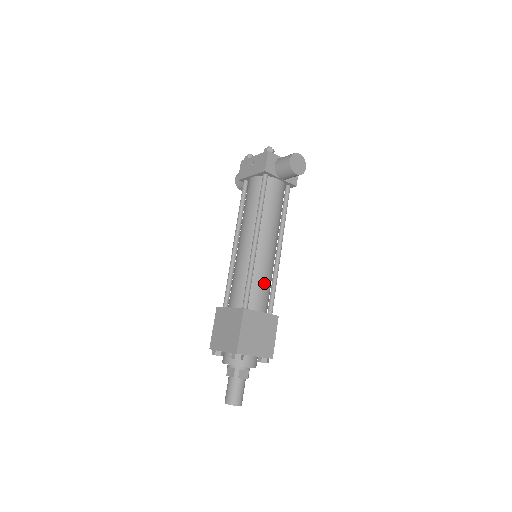
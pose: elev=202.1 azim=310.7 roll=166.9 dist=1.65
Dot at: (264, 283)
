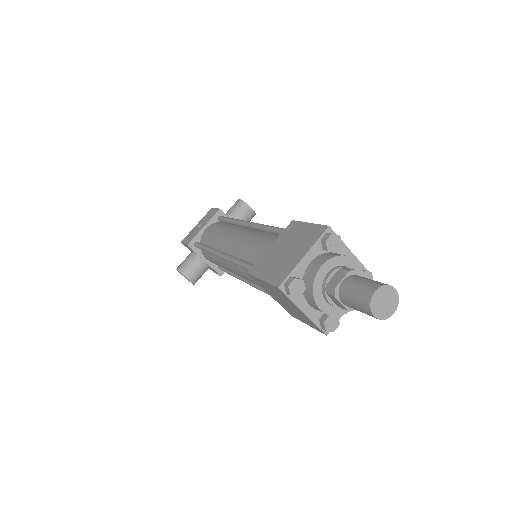
Dot at: occluded
